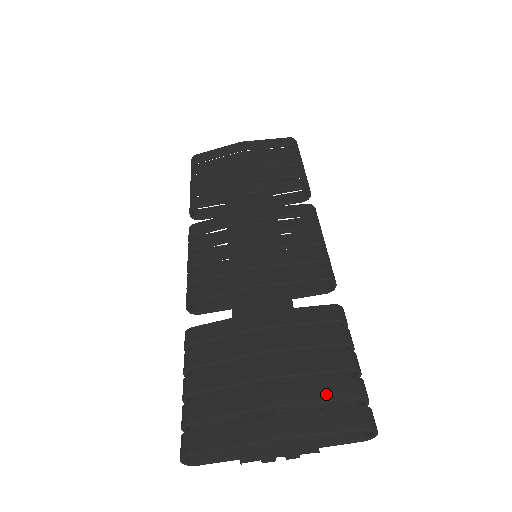
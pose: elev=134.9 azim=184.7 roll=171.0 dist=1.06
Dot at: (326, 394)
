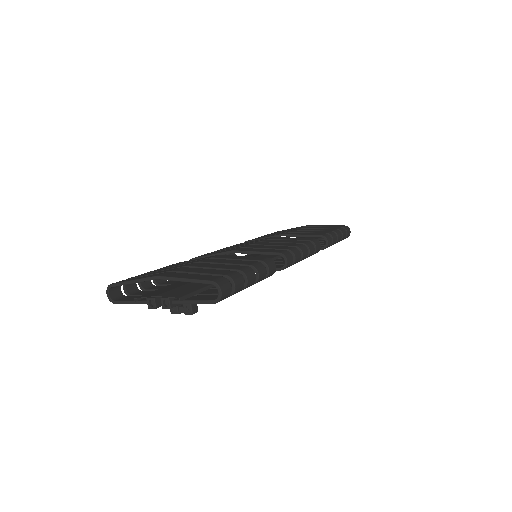
Dot at: (209, 272)
